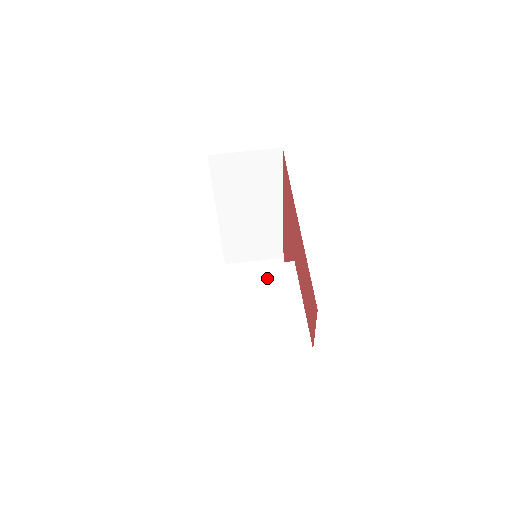
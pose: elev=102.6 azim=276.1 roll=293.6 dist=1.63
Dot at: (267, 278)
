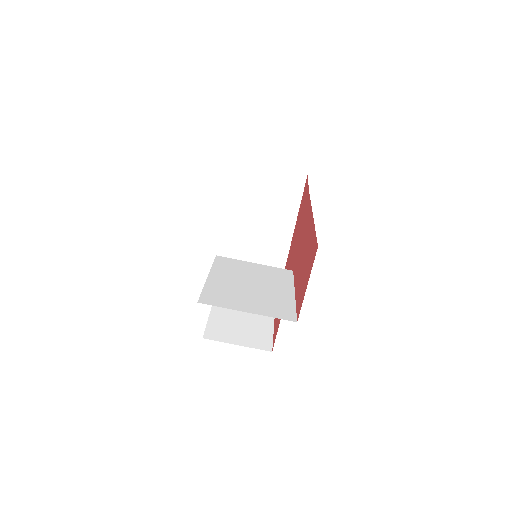
Dot at: (262, 272)
